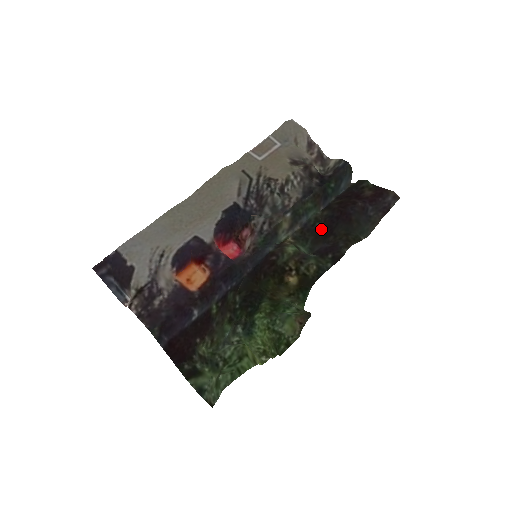
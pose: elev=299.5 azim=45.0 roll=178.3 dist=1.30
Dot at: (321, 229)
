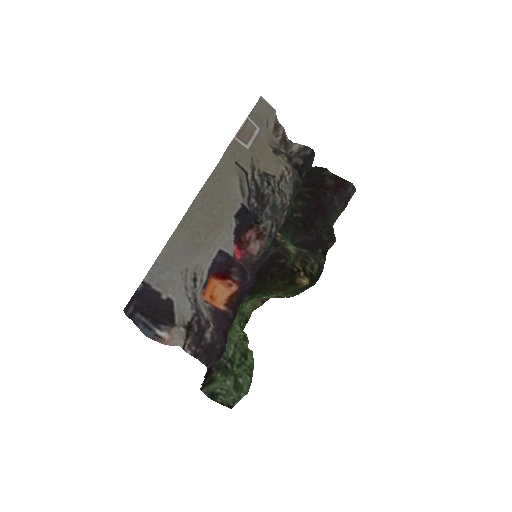
Dot at: (300, 221)
